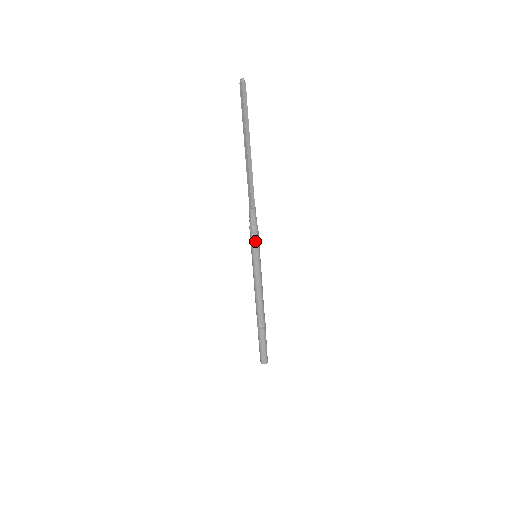
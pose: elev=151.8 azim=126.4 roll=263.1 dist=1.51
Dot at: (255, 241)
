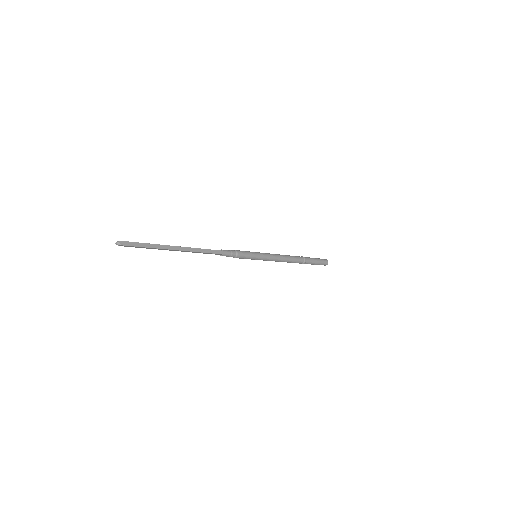
Dot at: (247, 256)
